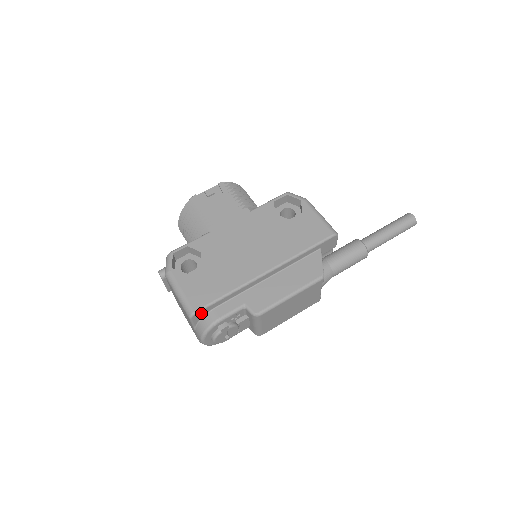
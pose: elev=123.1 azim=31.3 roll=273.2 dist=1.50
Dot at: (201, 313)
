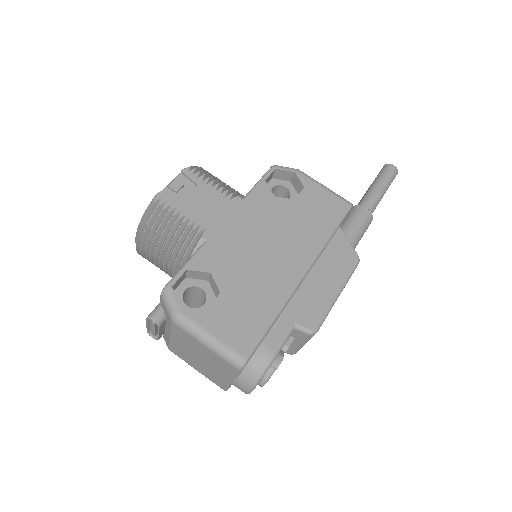
Dot at: (250, 357)
